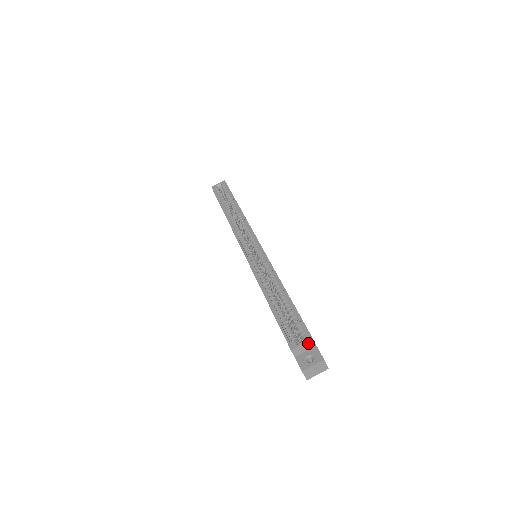
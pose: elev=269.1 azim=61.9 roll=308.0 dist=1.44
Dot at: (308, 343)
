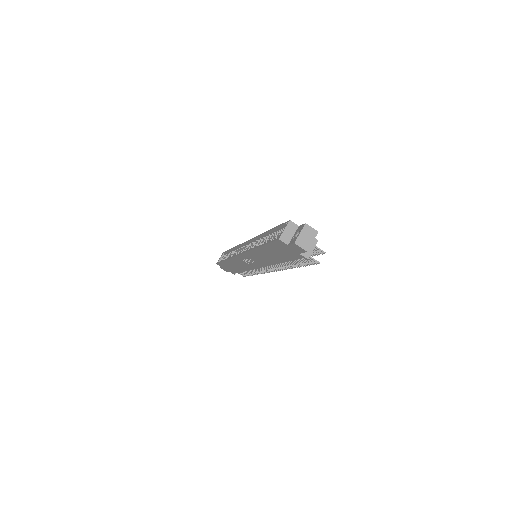
Dot at: (289, 226)
